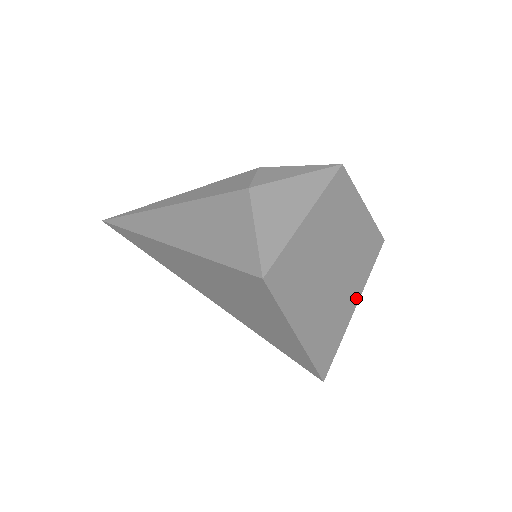
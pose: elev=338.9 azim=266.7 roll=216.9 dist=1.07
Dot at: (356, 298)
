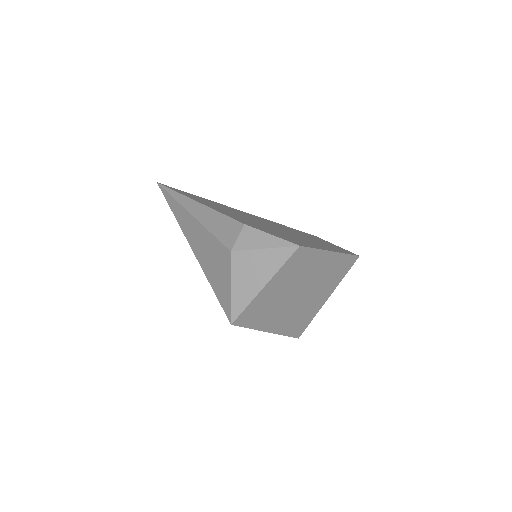
Dot at: (328, 295)
